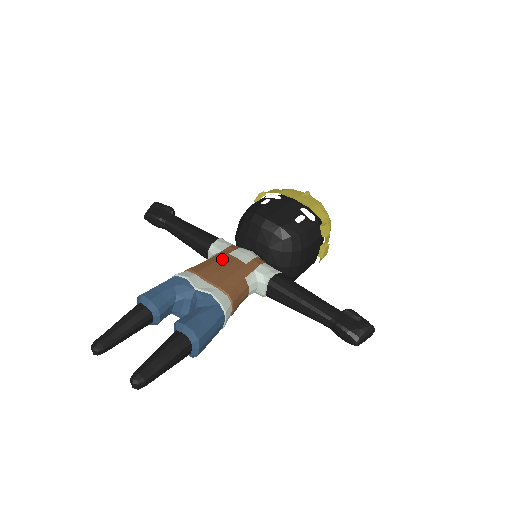
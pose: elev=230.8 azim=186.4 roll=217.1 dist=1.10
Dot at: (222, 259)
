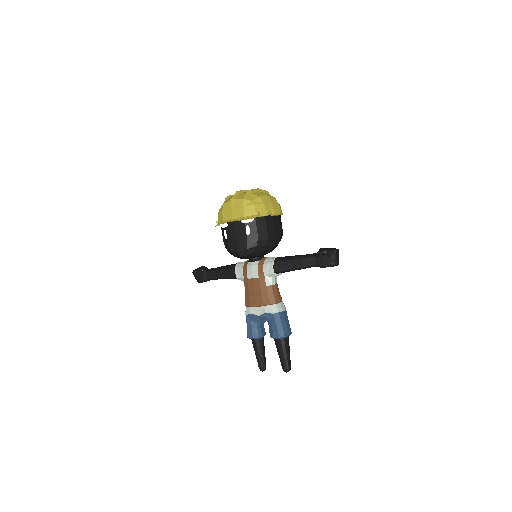
Dot at: (249, 286)
